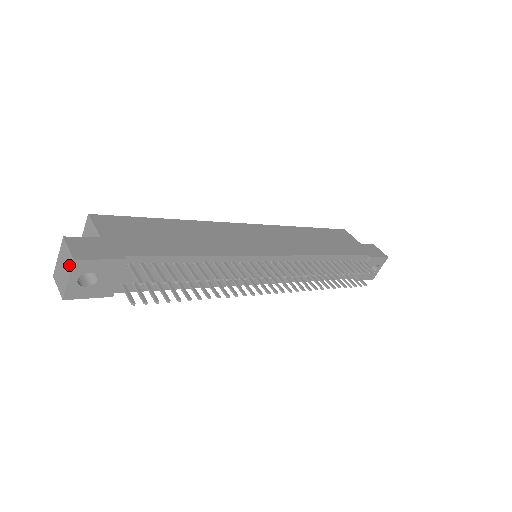
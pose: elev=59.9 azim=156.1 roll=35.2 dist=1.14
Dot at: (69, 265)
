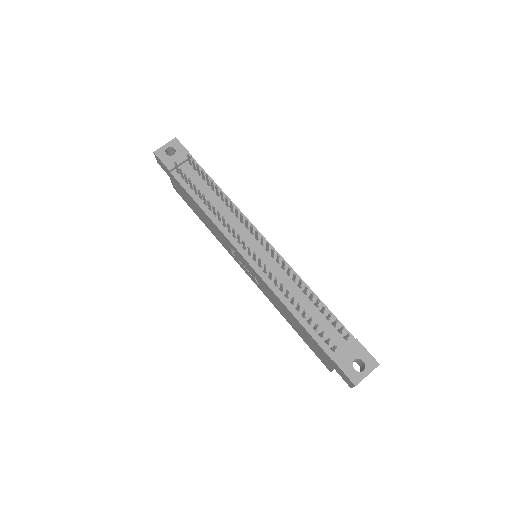
Dot at: (171, 142)
